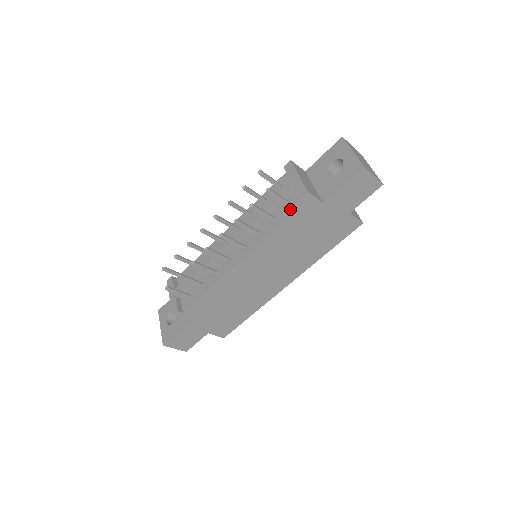
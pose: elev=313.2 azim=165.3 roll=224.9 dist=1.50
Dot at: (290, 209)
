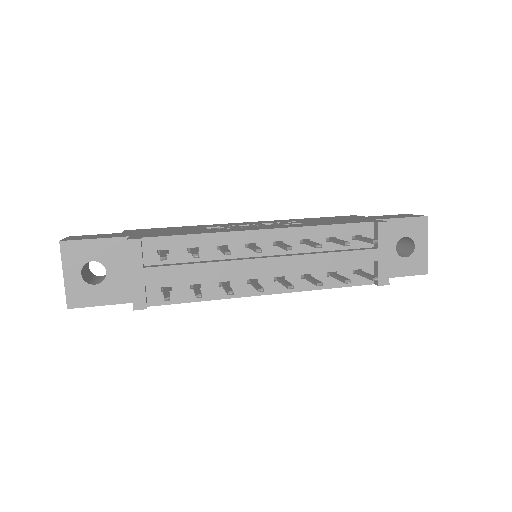
Dot at: (356, 278)
